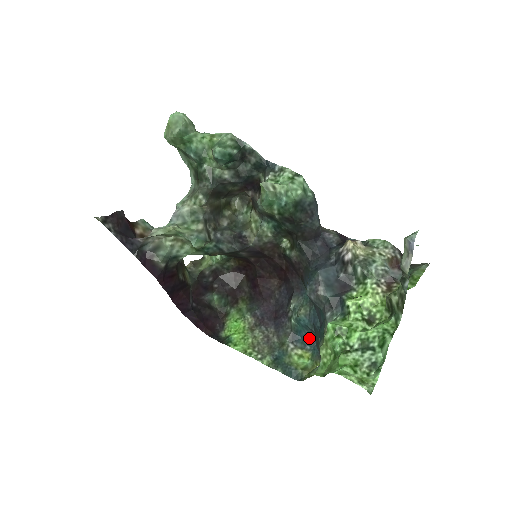
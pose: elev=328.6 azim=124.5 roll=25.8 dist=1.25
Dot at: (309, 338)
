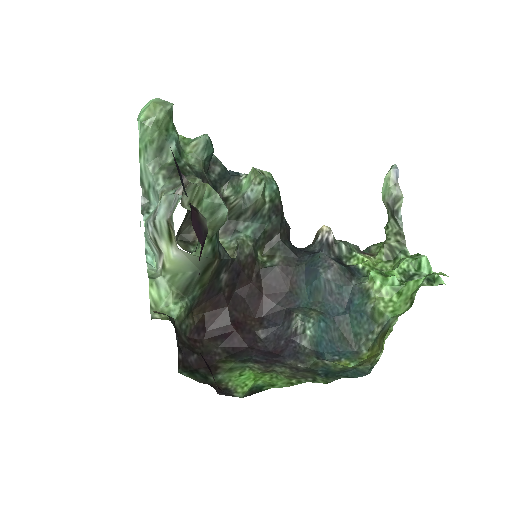
Dot at: (331, 347)
